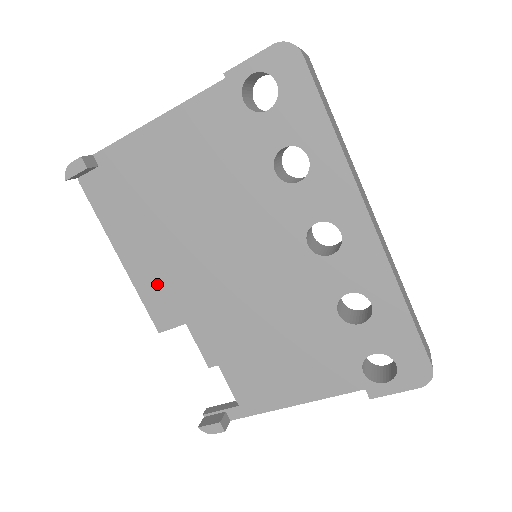
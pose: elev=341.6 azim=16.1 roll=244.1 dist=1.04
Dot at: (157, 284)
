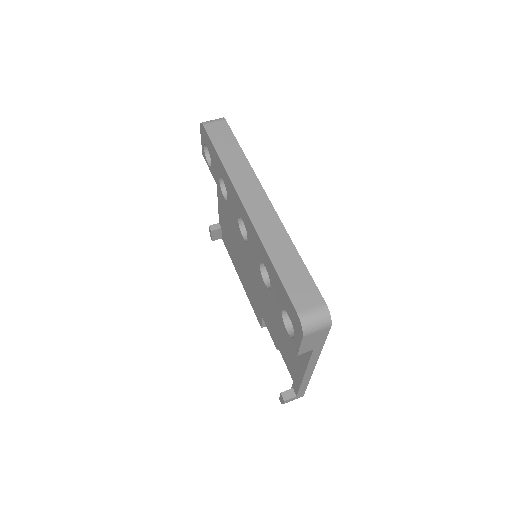
Dot at: (250, 292)
